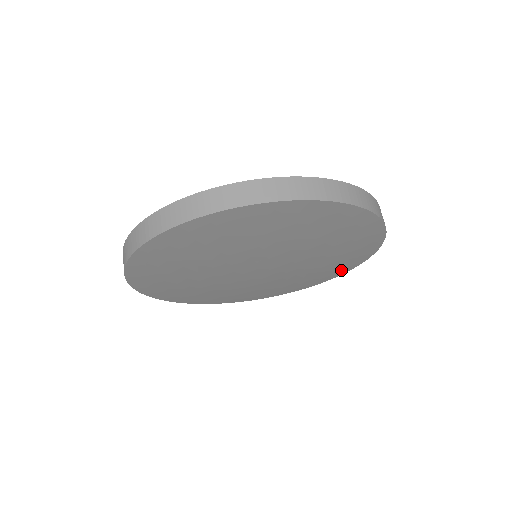
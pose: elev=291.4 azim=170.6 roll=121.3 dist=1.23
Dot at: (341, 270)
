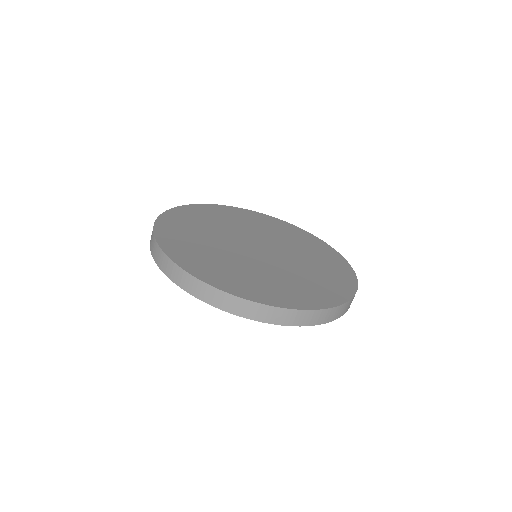
Dot at: occluded
